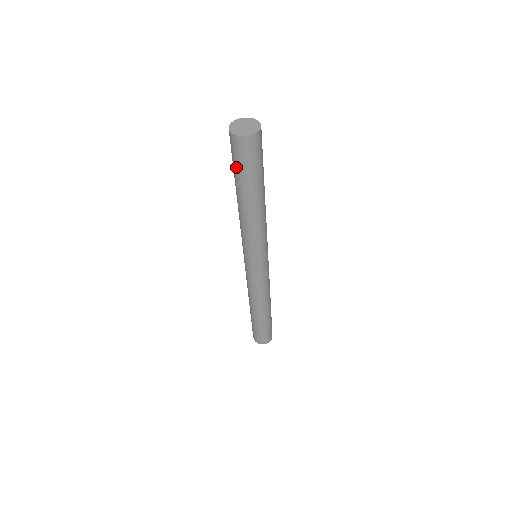
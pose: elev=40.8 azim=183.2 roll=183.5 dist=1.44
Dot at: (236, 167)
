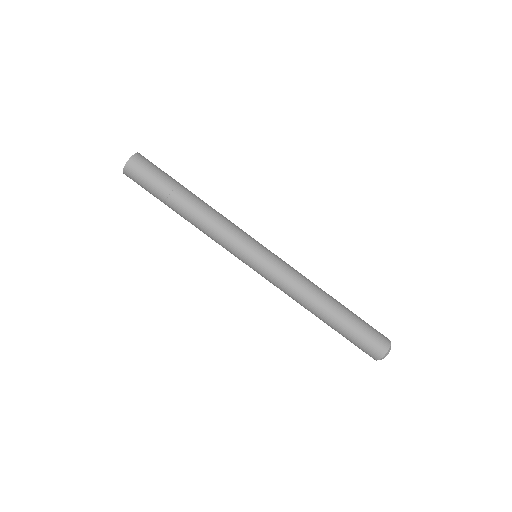
Dot at: (150, 189)
